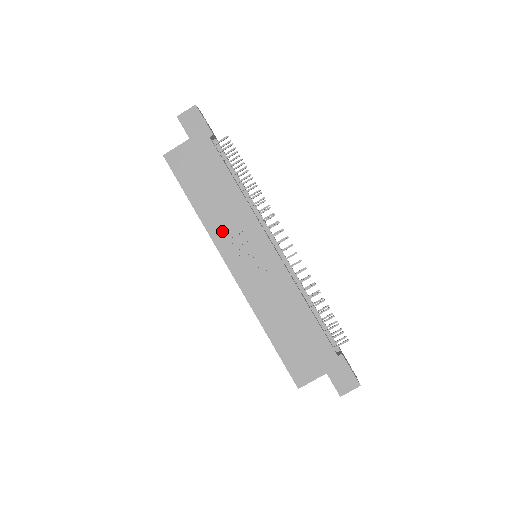
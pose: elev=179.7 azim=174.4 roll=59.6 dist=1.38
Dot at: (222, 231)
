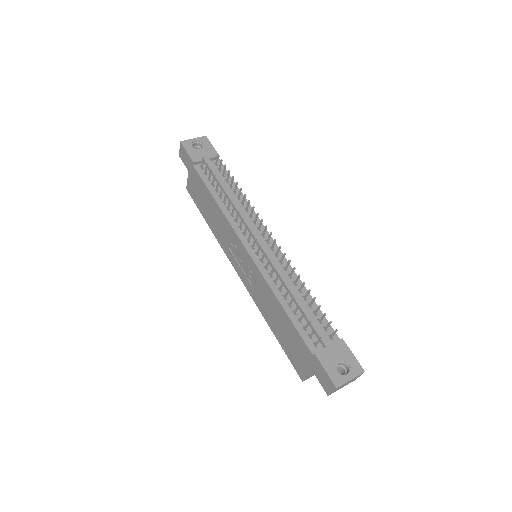
Dot at: (224, 242)
